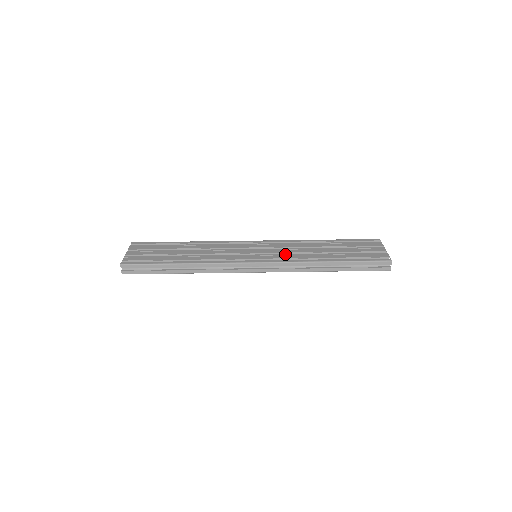
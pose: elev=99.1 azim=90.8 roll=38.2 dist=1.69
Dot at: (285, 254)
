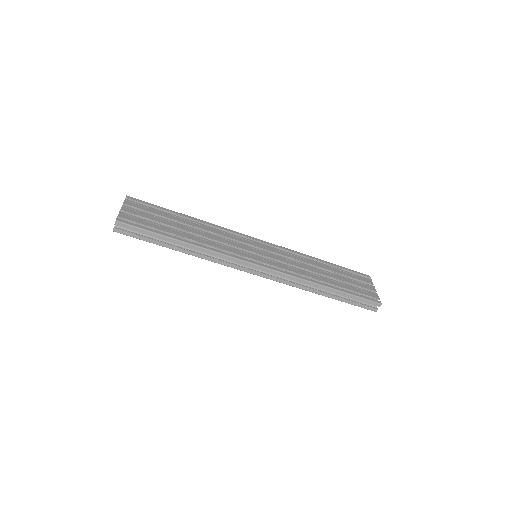
Dot at: (287, 265)
